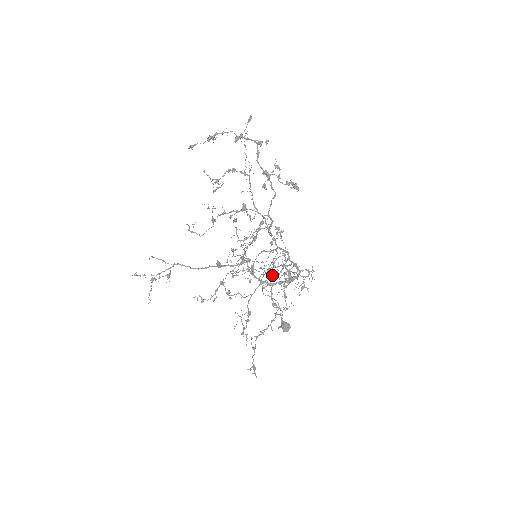
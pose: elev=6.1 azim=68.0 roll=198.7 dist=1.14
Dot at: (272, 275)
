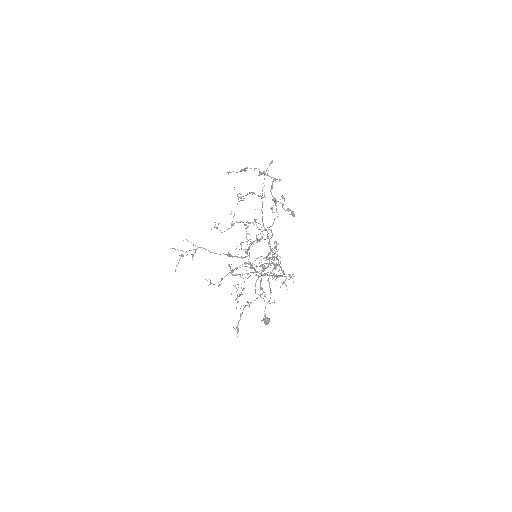
Dot at: (264, 266)
